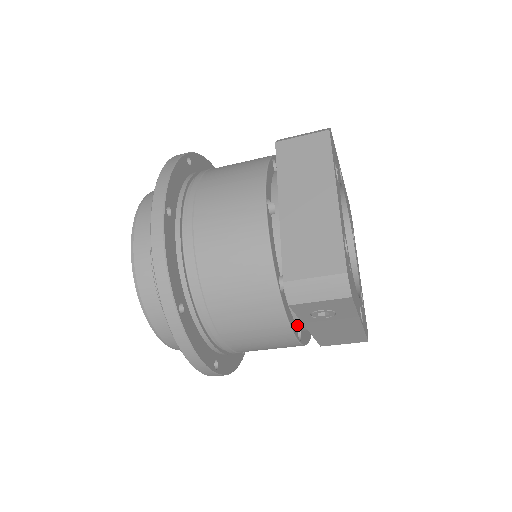
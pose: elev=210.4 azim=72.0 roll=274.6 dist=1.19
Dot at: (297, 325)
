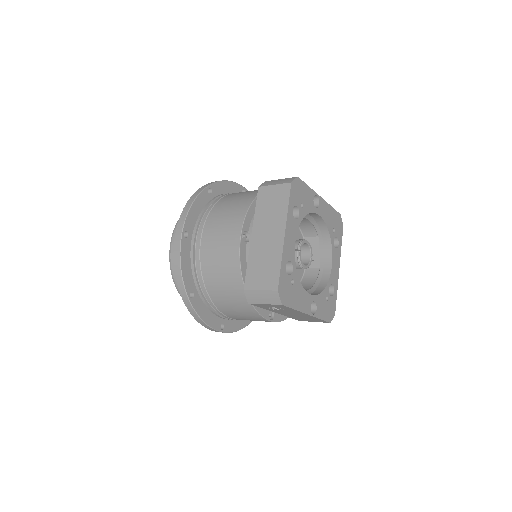
Dot at: occluded
